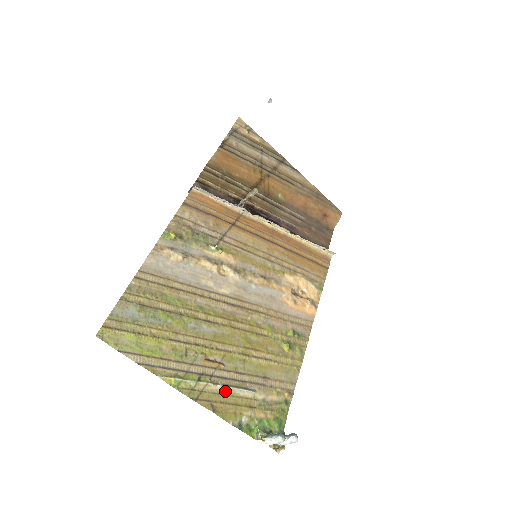
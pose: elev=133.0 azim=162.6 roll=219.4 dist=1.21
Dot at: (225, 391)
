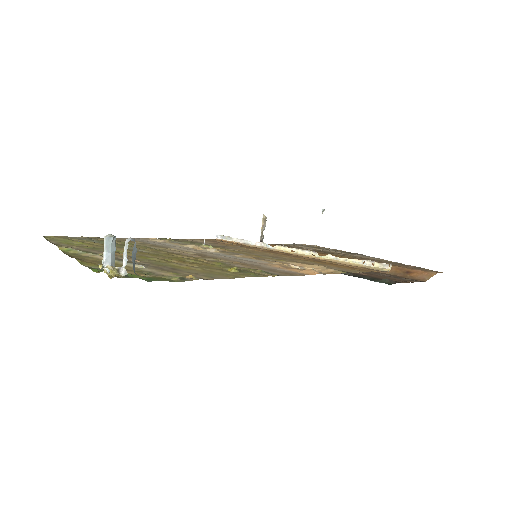
Dot at: occluded
